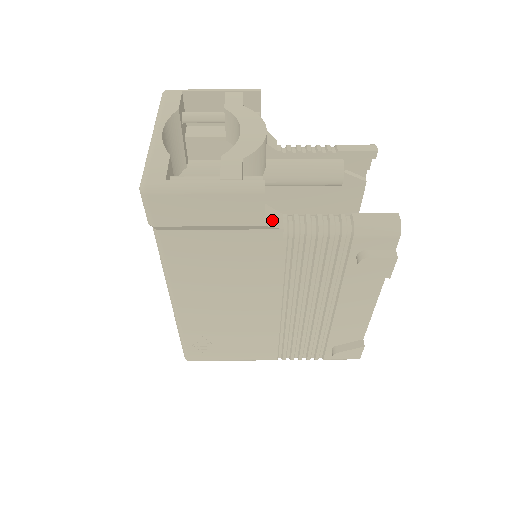
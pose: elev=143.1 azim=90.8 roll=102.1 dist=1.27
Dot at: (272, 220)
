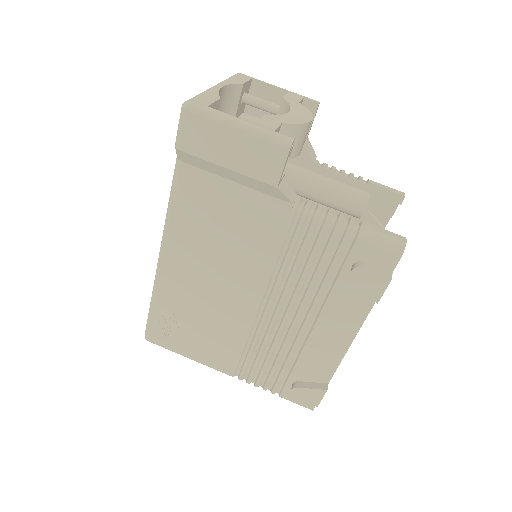
Dot at: (286, 191)
